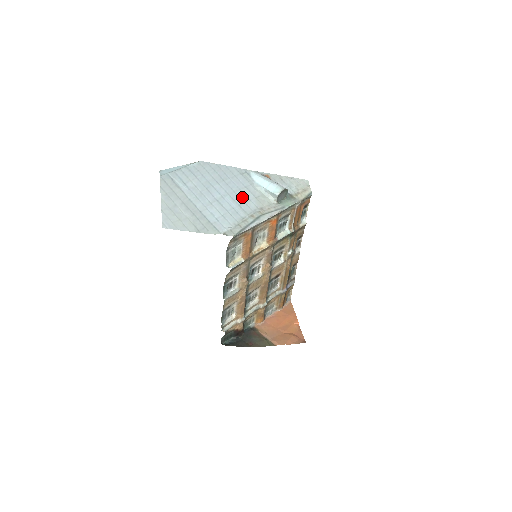
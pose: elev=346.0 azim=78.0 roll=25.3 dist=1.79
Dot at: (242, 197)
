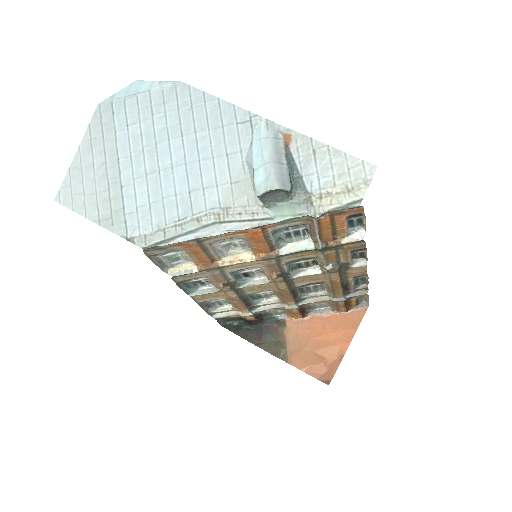
Dot at: (206, 175)
